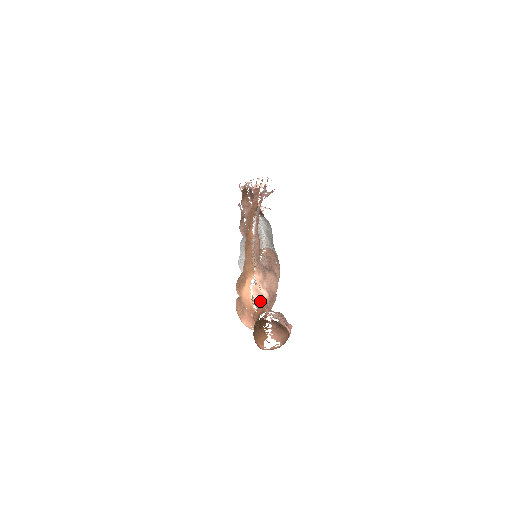
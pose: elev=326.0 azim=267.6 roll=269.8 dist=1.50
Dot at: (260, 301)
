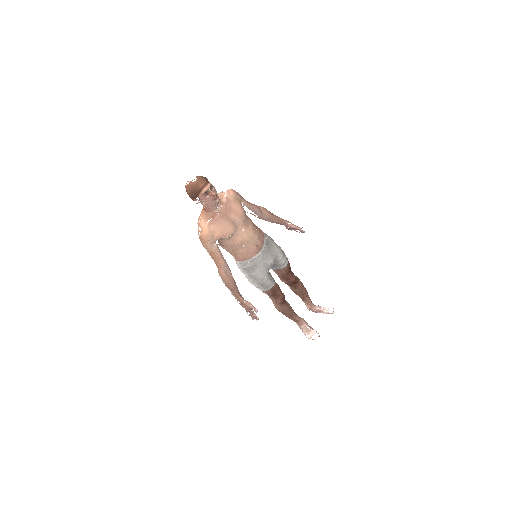
Dot at: occluded
